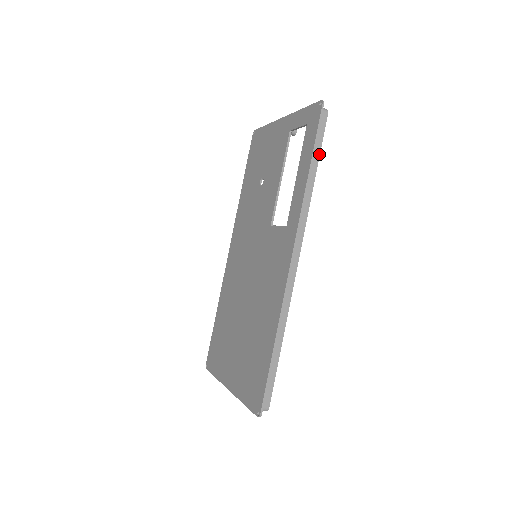
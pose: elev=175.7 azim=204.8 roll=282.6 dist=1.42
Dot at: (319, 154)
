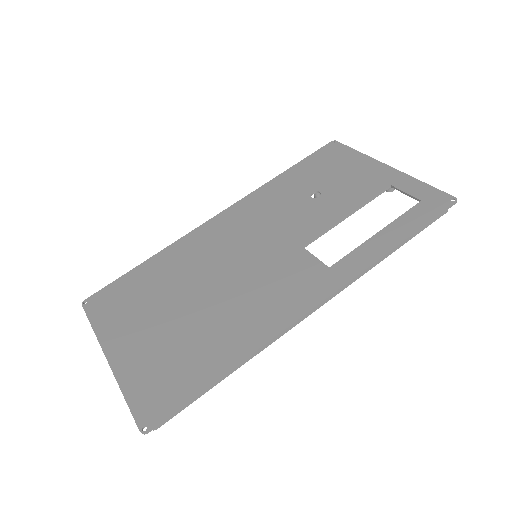
Dot at: (412, 237)
